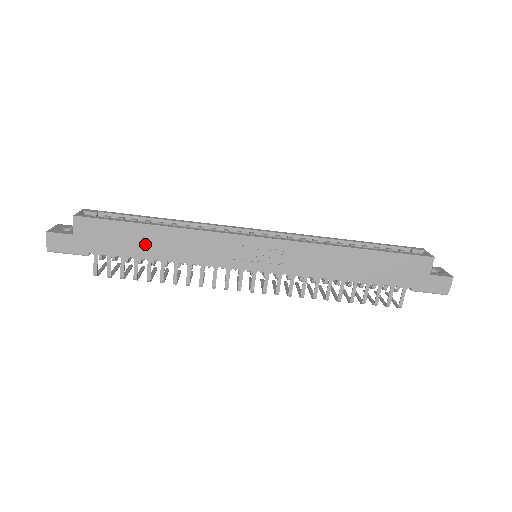
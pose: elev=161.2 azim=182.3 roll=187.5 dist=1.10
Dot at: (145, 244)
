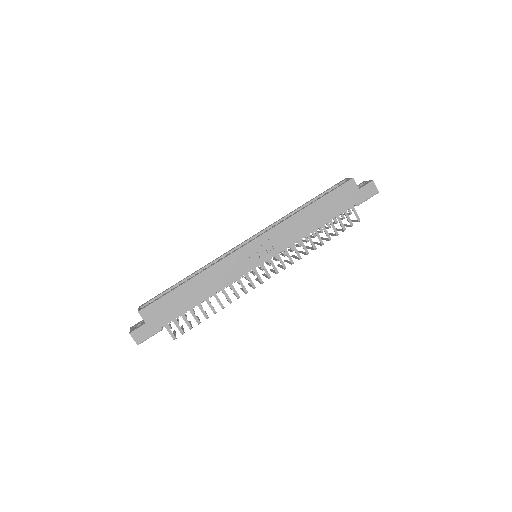
Dot at: (189, 297)
